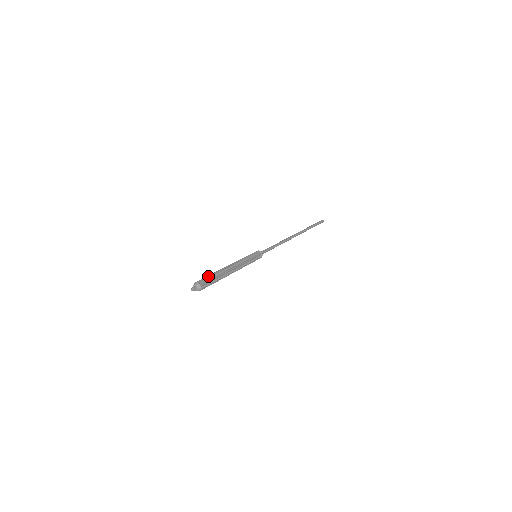
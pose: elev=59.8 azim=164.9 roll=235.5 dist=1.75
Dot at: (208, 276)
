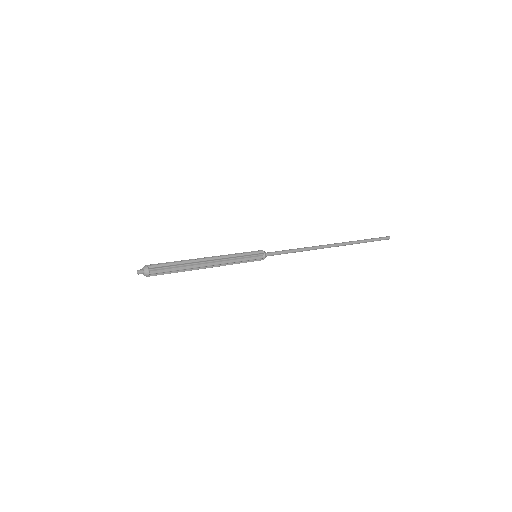
Dot at: (170, 264)
